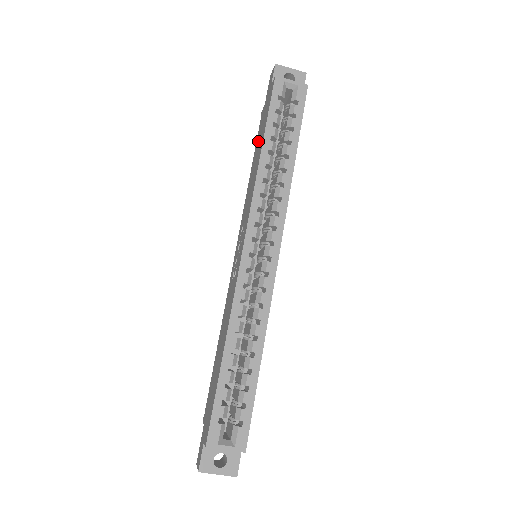
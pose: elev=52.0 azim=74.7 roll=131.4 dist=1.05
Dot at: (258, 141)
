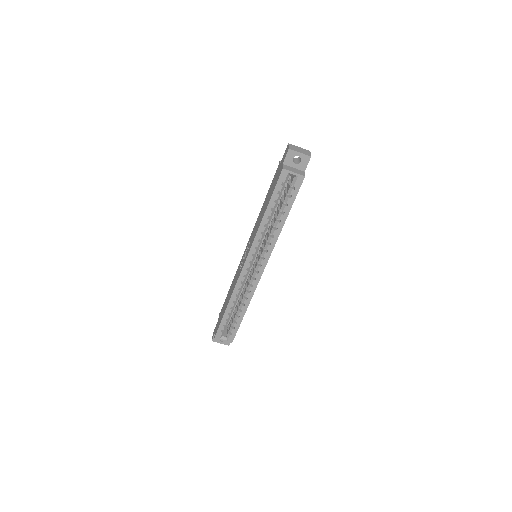
Dot at: (269, 192)
